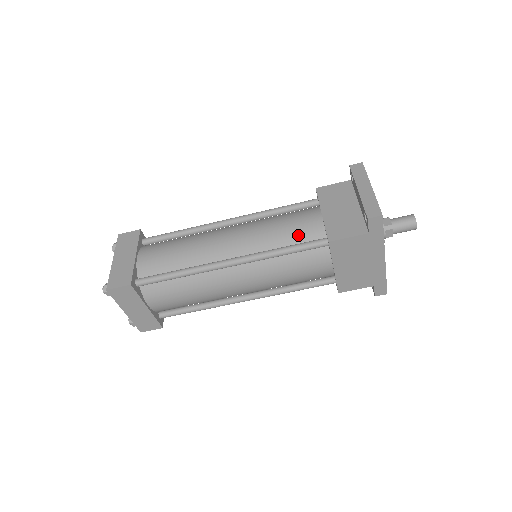
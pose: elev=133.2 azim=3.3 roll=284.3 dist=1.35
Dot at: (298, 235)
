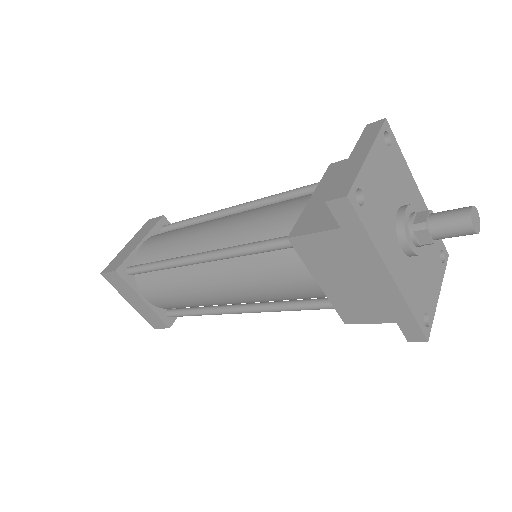
Dot at: (274, 228)
